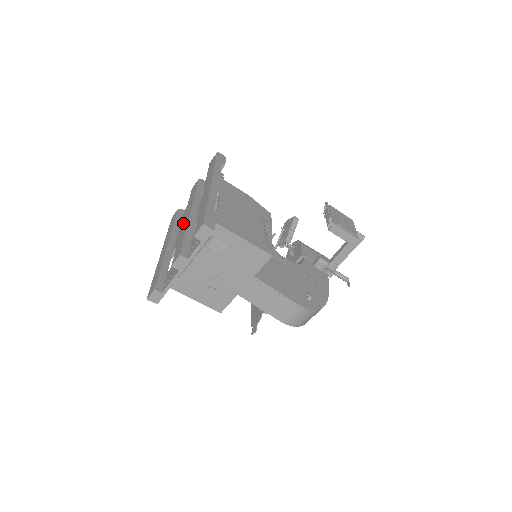
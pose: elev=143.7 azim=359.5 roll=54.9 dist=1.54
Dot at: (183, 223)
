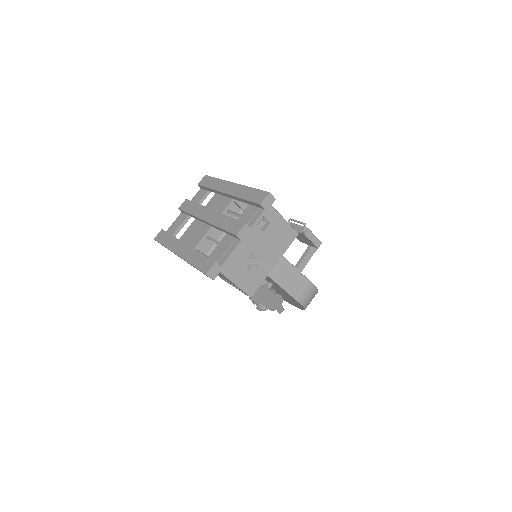
Dot at: (207, 219)
